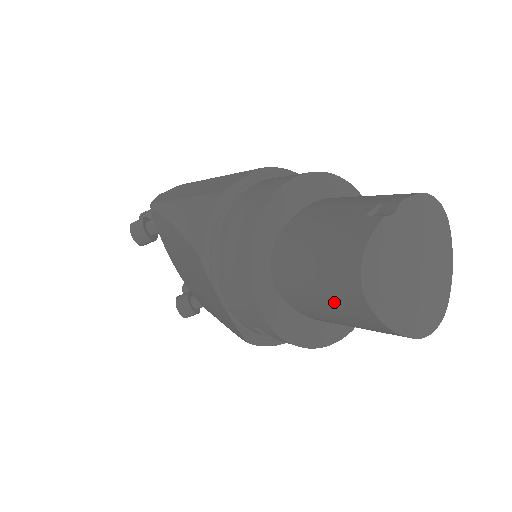
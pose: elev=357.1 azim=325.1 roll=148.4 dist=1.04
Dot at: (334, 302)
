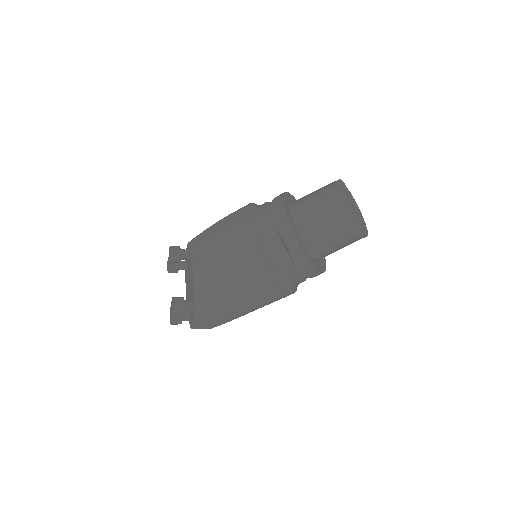
Dot at: (325, 198)
